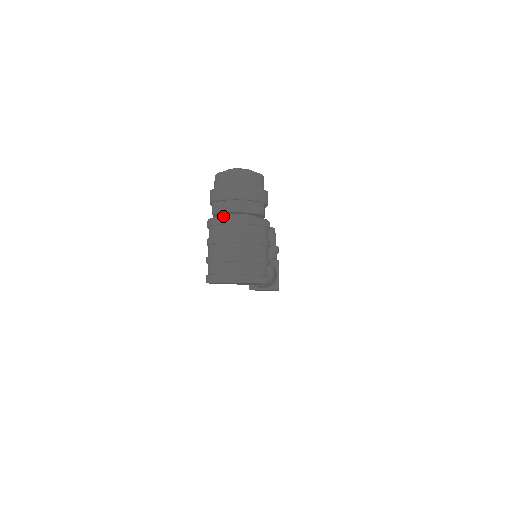
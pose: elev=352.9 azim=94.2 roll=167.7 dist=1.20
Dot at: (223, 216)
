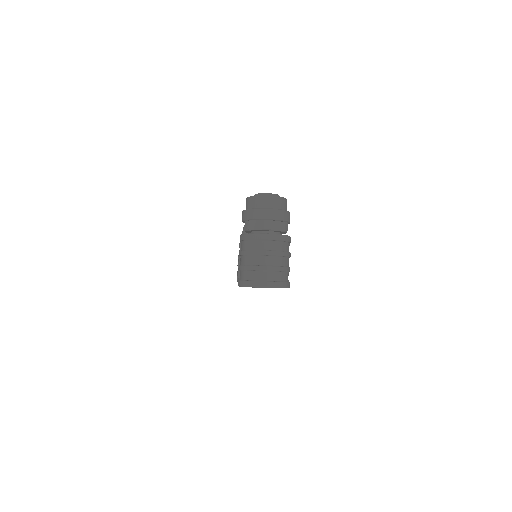
Dot at: (257, 233)
